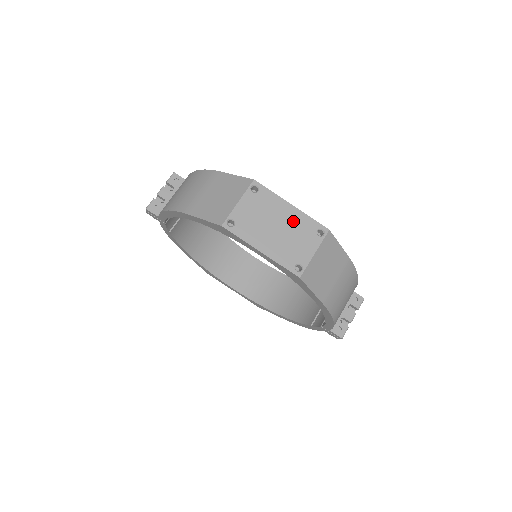
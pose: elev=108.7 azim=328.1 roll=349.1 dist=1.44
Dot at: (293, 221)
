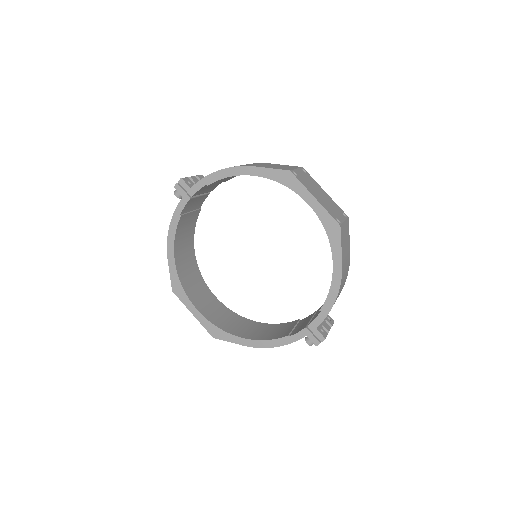
Dot at: (328, 199)
